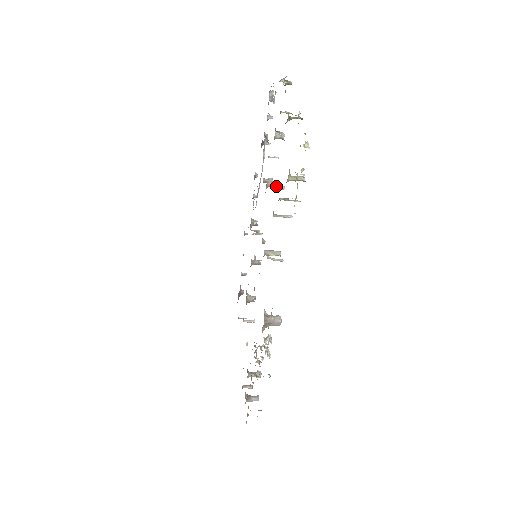
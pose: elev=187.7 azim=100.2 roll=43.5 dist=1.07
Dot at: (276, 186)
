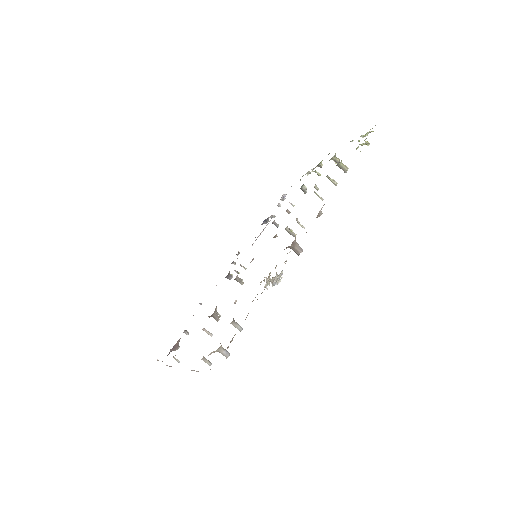
Dot at: occluded
